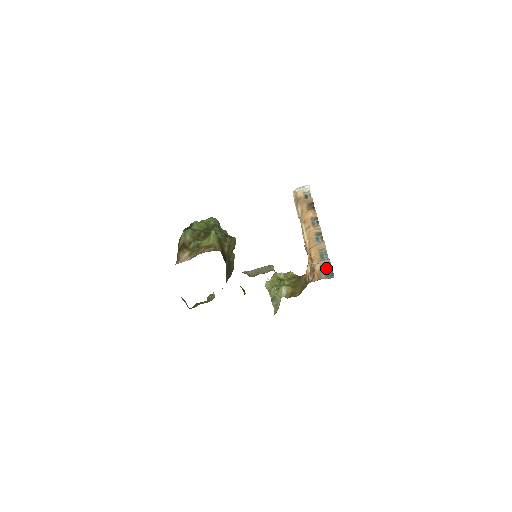
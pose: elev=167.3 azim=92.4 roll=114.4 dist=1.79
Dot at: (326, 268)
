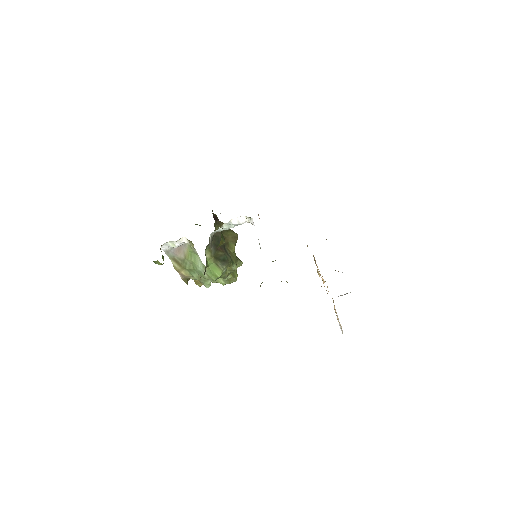
Dot at: occluded
